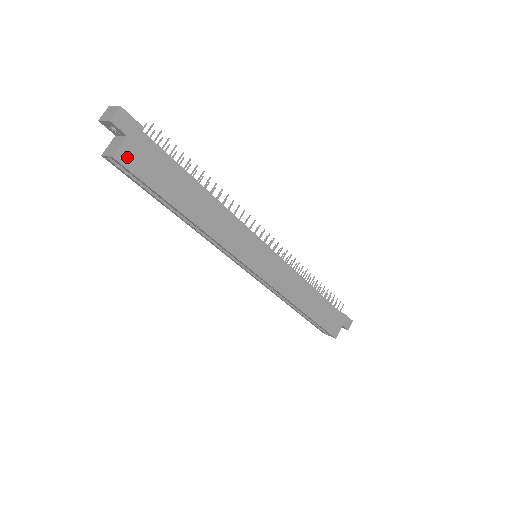
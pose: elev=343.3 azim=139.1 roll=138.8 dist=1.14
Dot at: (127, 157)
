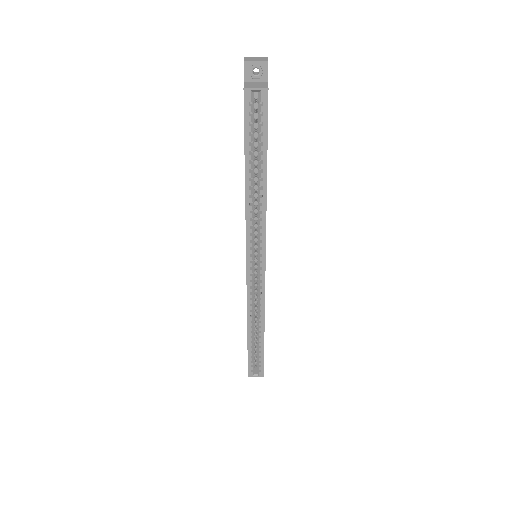
Dot at: occluded
